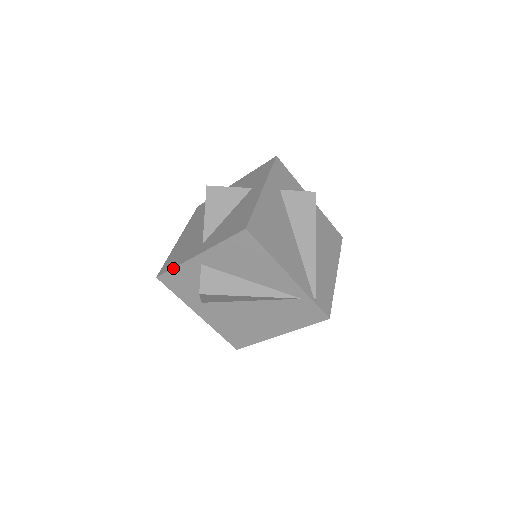
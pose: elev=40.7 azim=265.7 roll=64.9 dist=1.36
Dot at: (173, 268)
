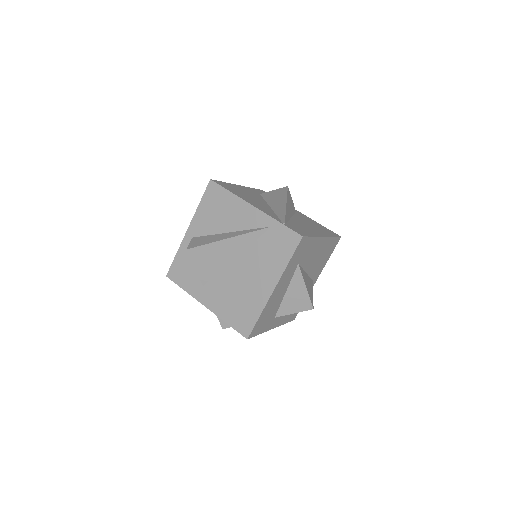
Dot at: (175, 256)
